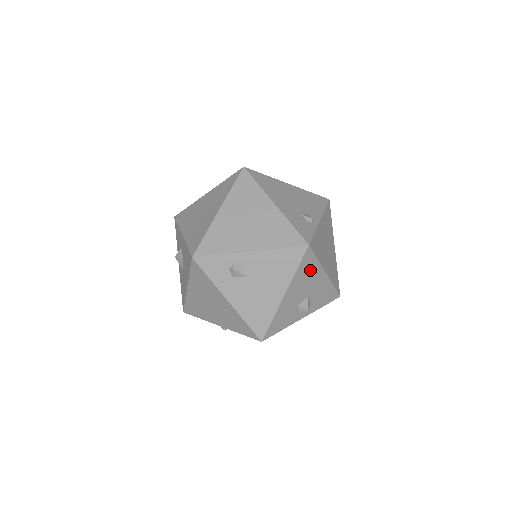
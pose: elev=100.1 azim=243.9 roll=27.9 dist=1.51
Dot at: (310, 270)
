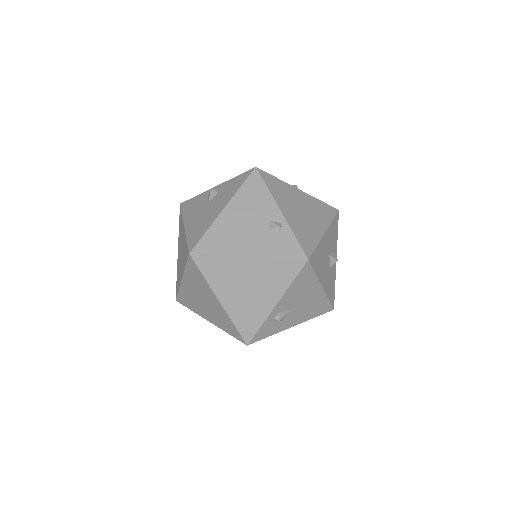
Dot at: (319, 255)
